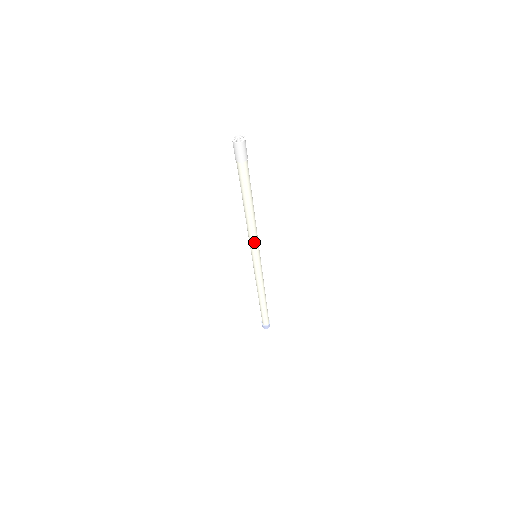
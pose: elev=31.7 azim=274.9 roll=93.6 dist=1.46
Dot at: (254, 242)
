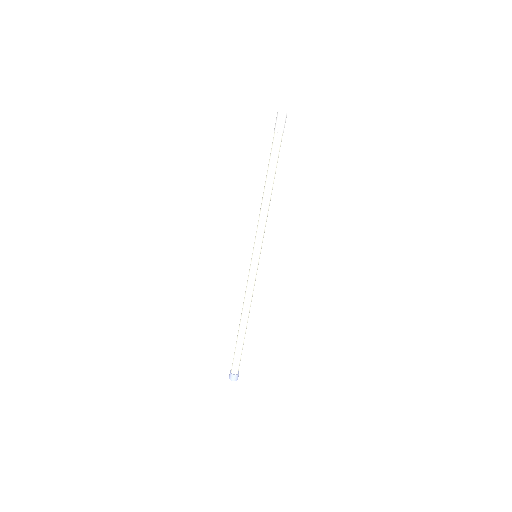
Dot at: (262, 232)
